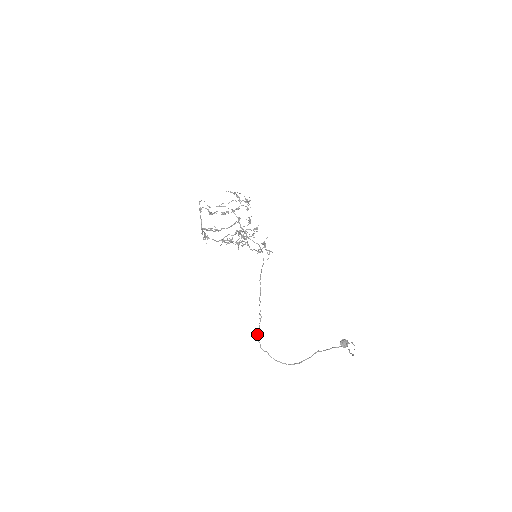
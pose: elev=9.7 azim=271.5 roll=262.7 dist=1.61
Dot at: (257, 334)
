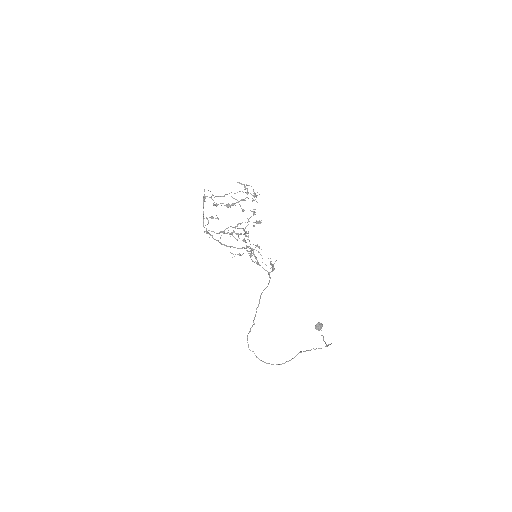
Dot at: (247, 336)
